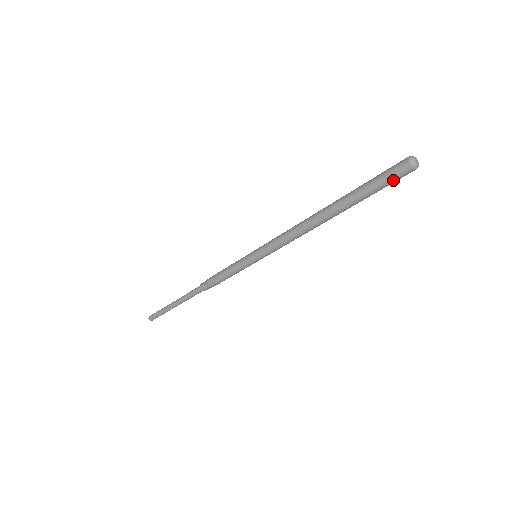
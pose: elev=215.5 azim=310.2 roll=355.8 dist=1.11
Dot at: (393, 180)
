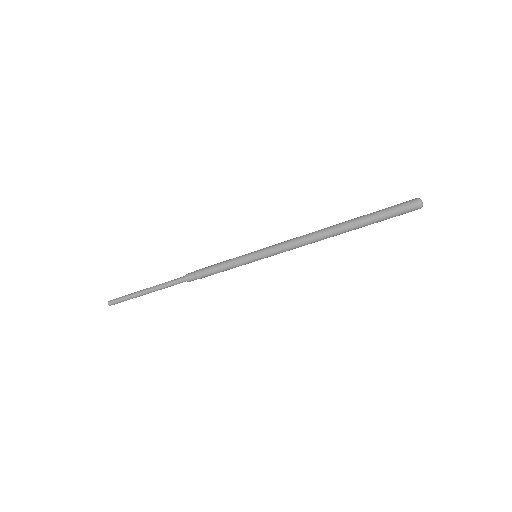
Dot at: (402, 214)
